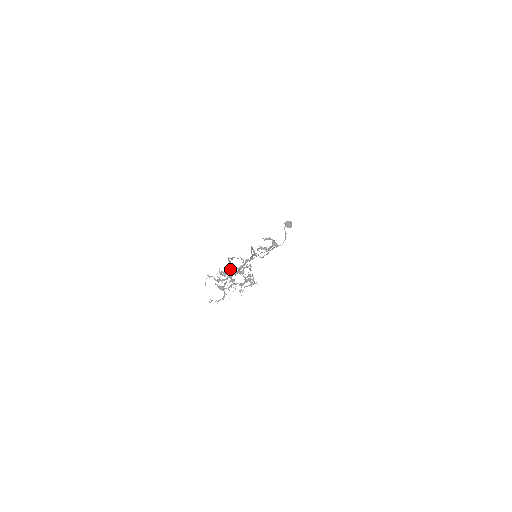
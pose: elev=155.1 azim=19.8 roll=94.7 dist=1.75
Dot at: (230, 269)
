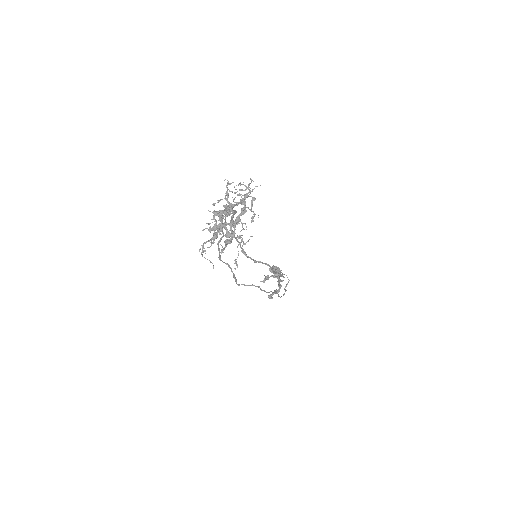
Dot at: occluded
